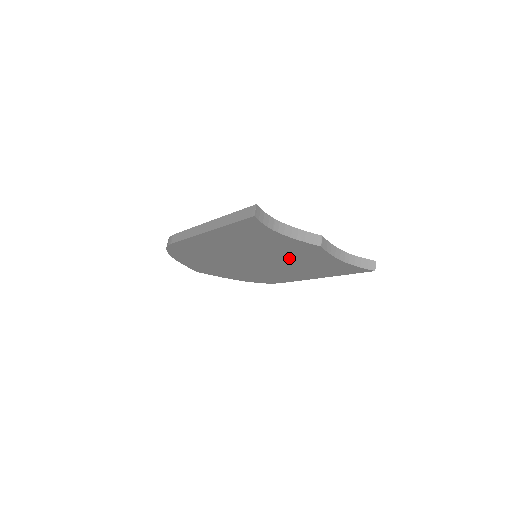
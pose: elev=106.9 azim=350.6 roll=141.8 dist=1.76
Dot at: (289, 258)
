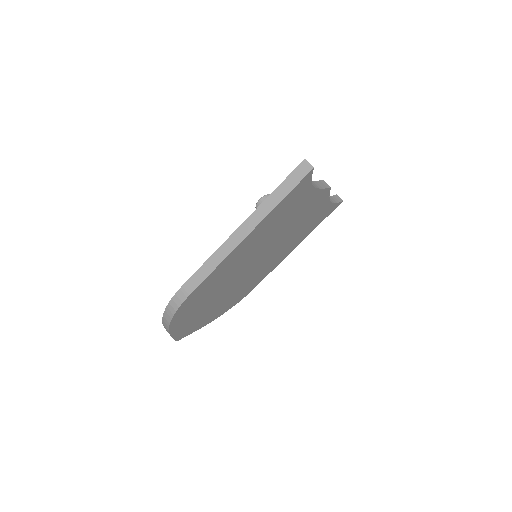
Dot at: (292, 231)
